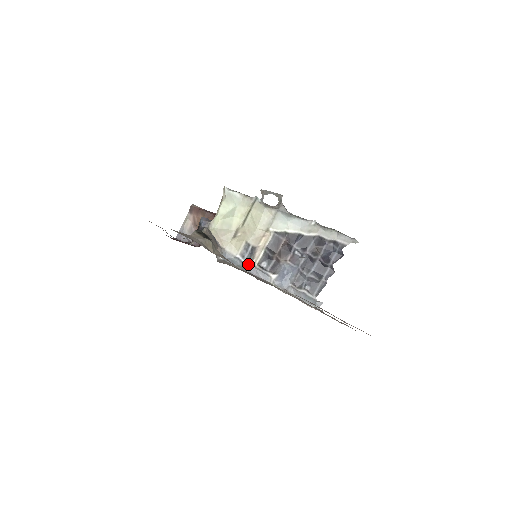
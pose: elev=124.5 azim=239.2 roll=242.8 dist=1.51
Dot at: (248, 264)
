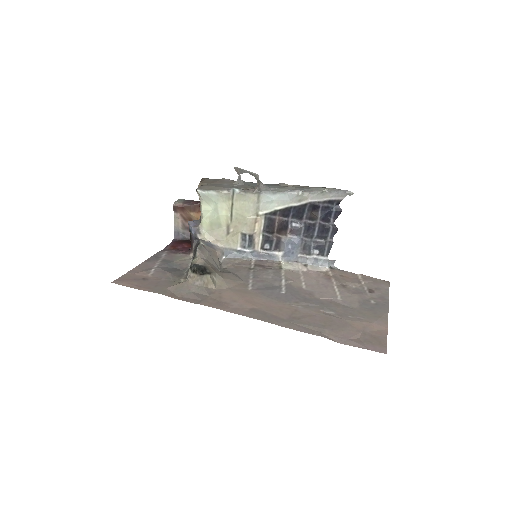
Dot at: (252, 252)
